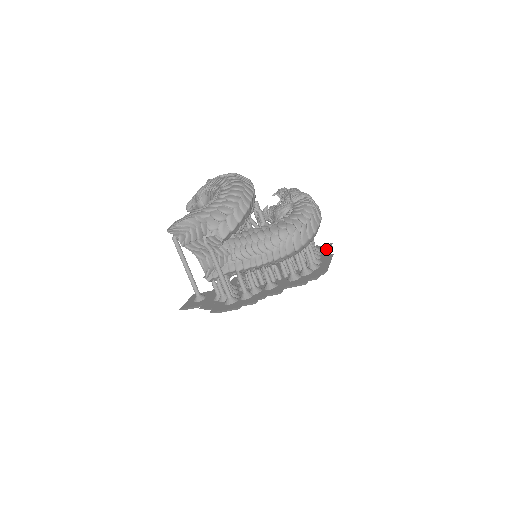
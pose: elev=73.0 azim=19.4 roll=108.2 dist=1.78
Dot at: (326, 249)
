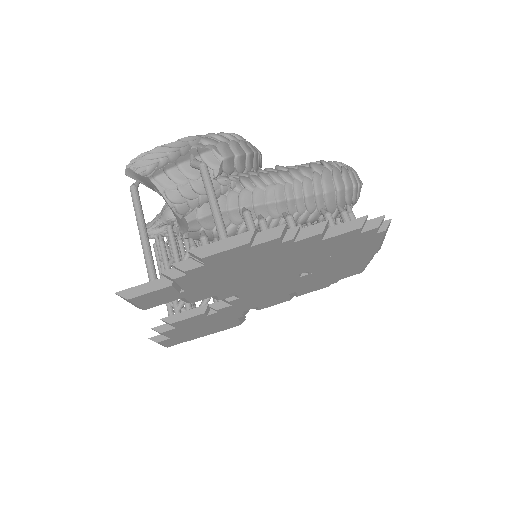
Dot at: occluded
